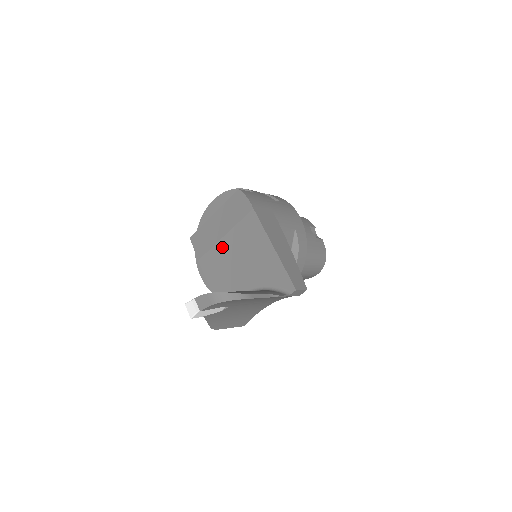
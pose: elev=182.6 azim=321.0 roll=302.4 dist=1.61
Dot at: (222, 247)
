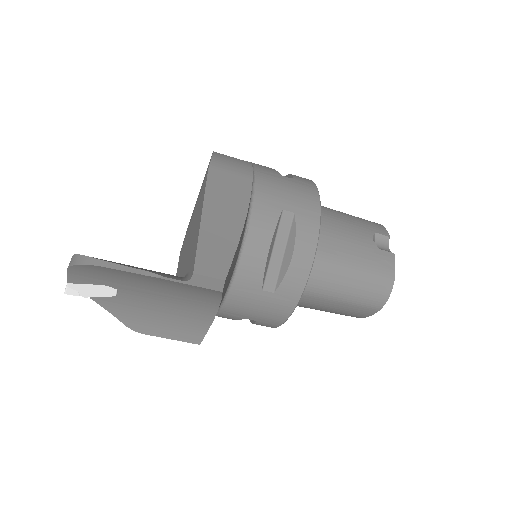
Dot at: (189, 230)
